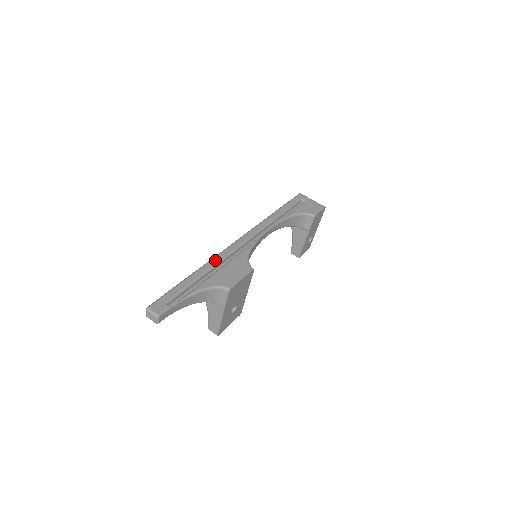
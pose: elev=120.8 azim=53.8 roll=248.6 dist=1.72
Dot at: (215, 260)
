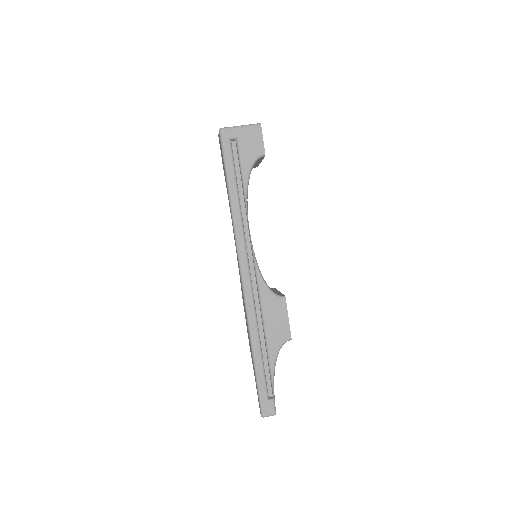
Dot at: (252, 324)
